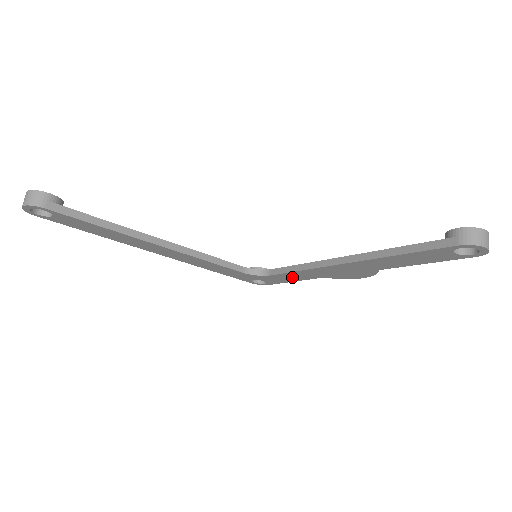
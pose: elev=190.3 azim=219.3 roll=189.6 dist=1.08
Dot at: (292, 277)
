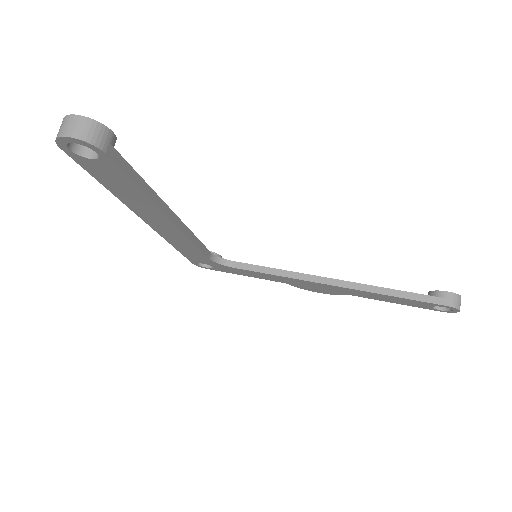
Dot at: (254, 274)
